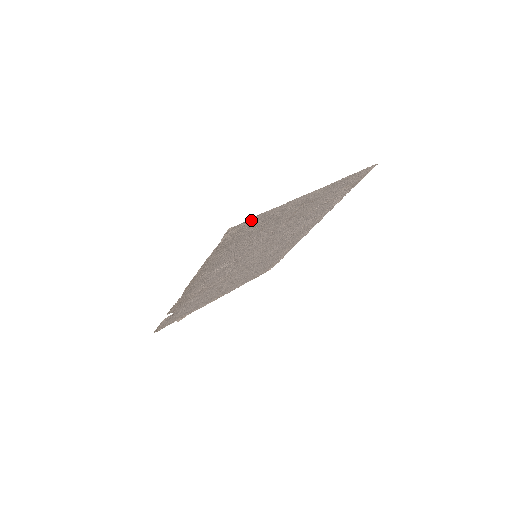
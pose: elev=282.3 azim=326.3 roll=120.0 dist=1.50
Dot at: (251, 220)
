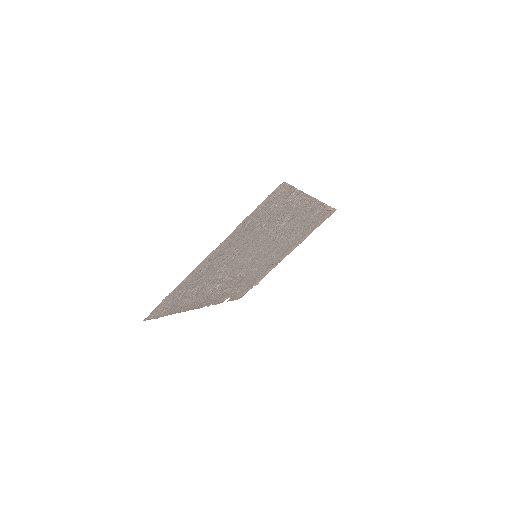
Dot at: (160, 305)
